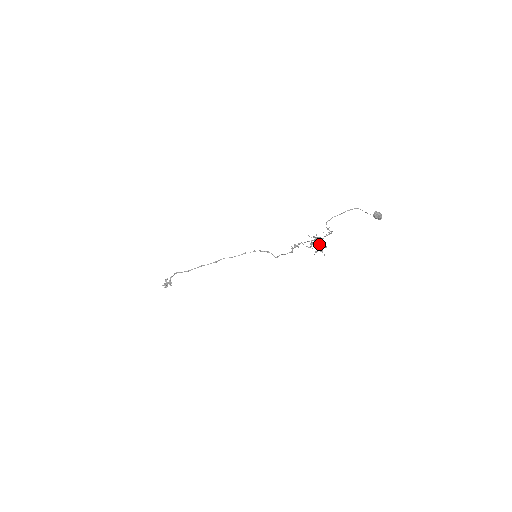
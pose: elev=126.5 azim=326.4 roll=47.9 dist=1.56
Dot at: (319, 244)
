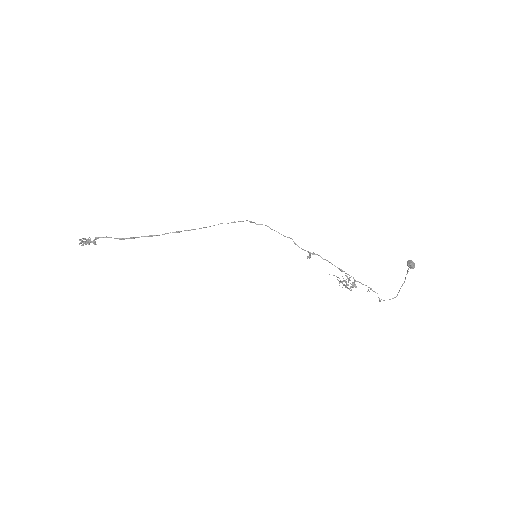
Dot at: occluded
